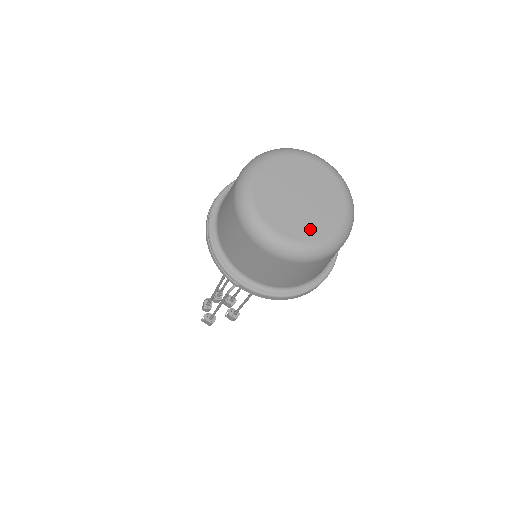
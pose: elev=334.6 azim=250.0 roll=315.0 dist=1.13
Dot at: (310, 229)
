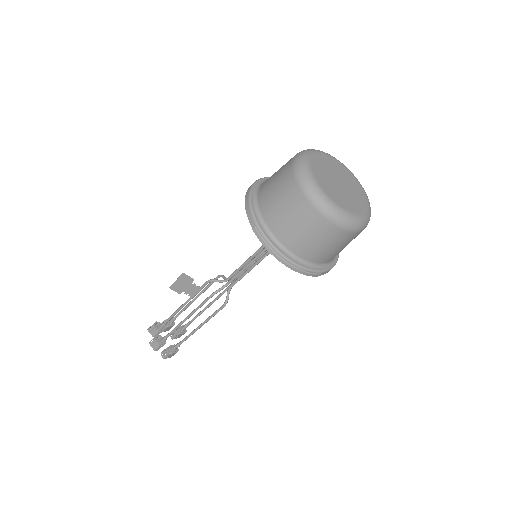
Dot at: (361, 200)
